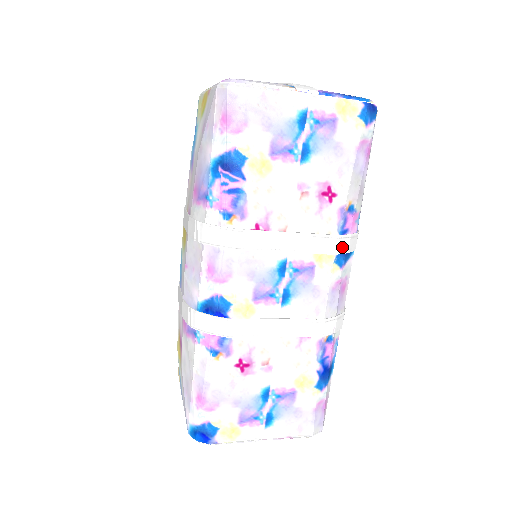
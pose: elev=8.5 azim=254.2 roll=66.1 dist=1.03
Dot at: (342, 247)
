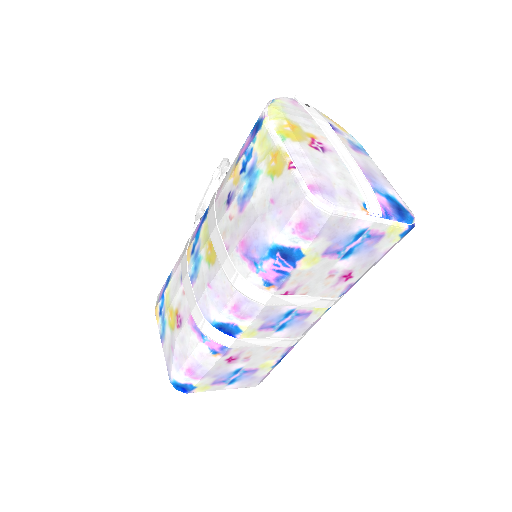
Dot at: (336, 302)
